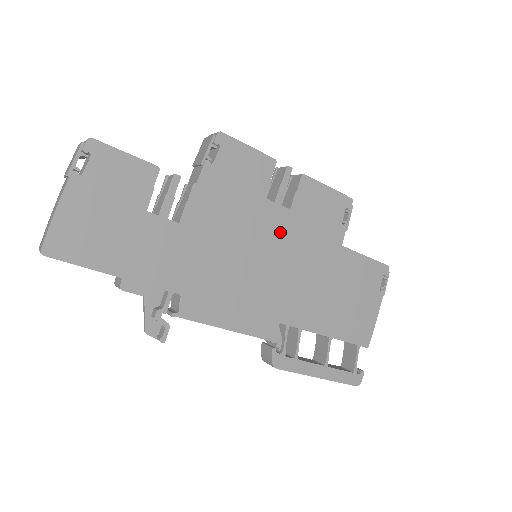
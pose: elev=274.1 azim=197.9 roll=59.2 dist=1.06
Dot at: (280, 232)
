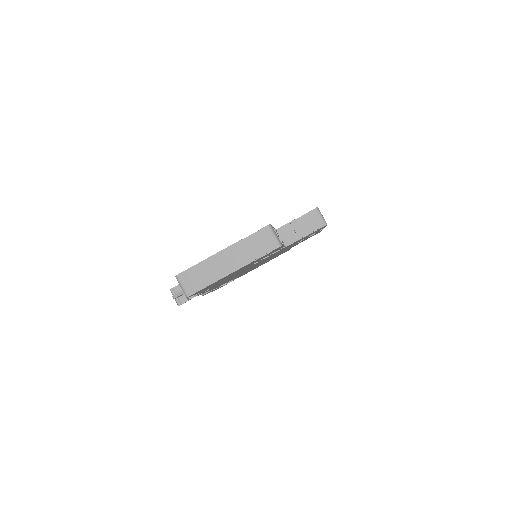
Dot at: (280, 252)
